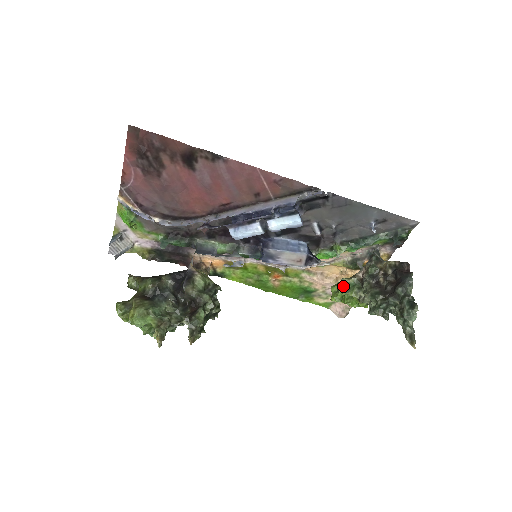
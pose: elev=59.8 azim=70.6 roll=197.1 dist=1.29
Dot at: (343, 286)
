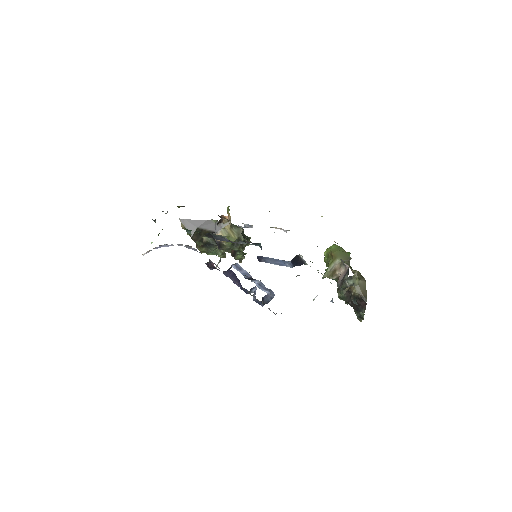
Dot at: occluded
